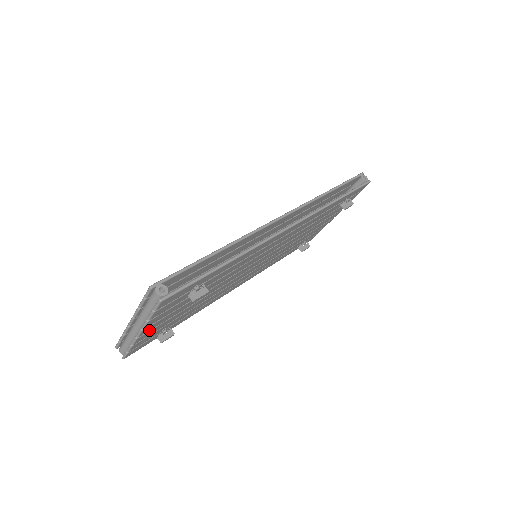
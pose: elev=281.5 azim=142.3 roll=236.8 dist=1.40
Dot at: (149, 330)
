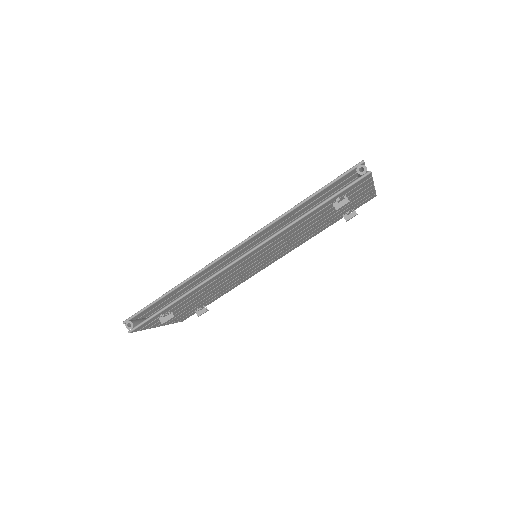
Dot at: (168, 321)
